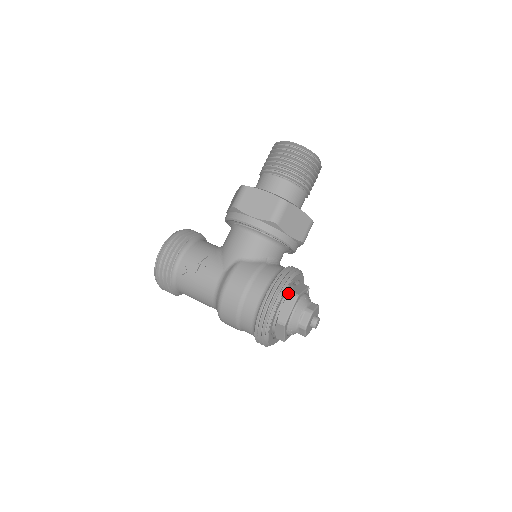
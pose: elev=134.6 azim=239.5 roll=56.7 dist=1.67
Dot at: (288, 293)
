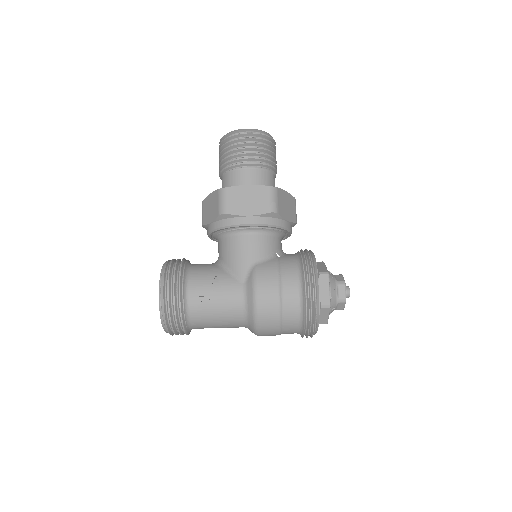
Dot at: occluded
